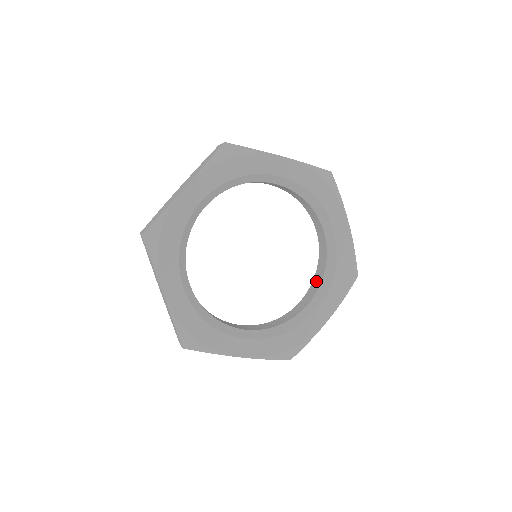
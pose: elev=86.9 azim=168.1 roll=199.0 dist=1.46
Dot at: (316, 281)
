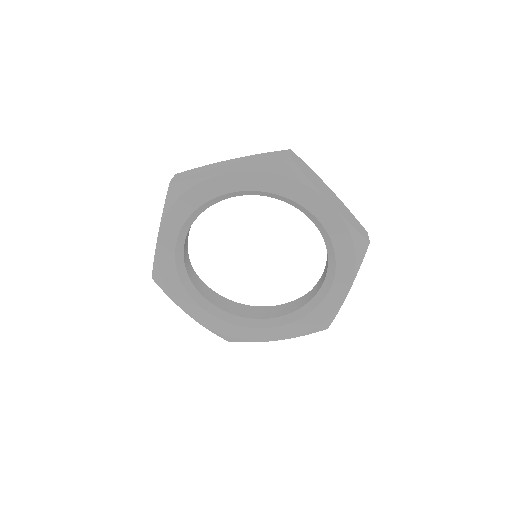
Dot at: (327, 257)
